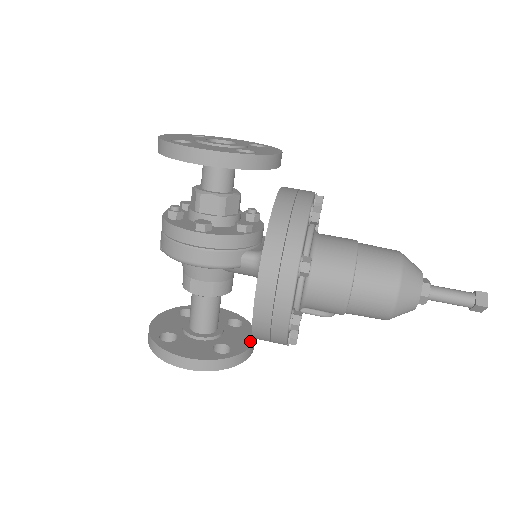
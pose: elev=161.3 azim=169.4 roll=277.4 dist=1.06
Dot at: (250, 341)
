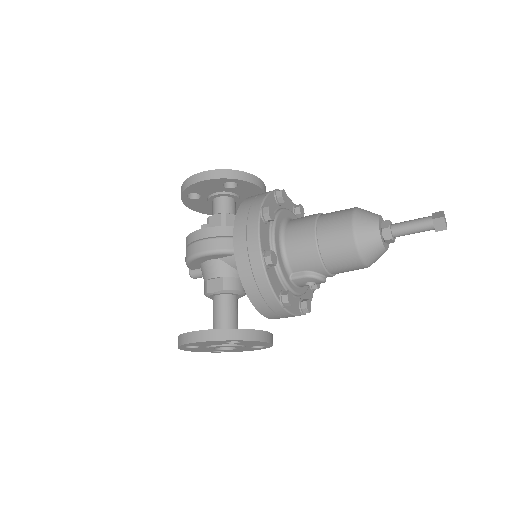
Dot at: (262, 331)
